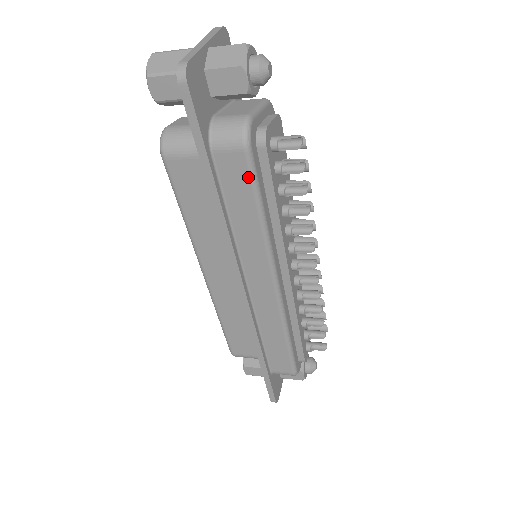
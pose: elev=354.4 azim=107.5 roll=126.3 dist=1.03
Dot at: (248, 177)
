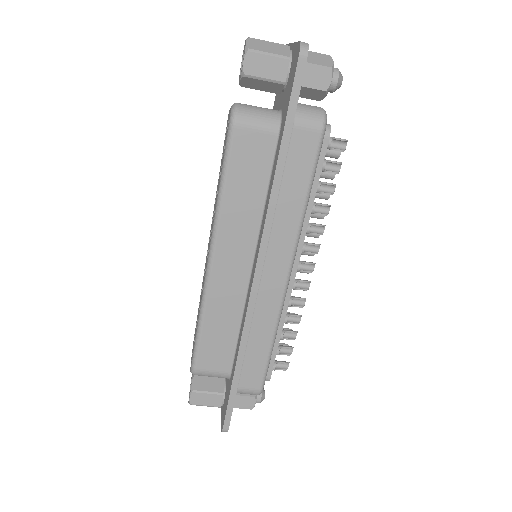
Dot at: (313, 157)
